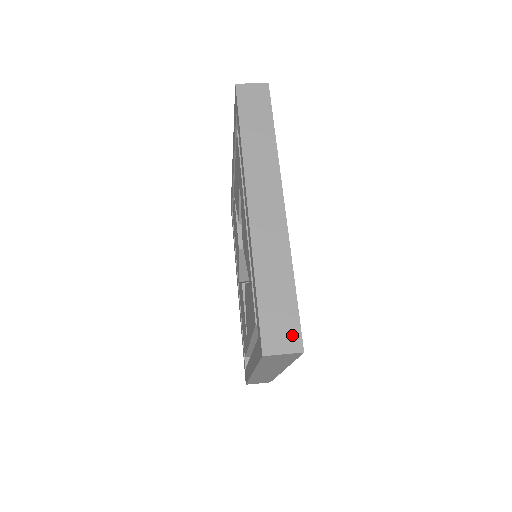
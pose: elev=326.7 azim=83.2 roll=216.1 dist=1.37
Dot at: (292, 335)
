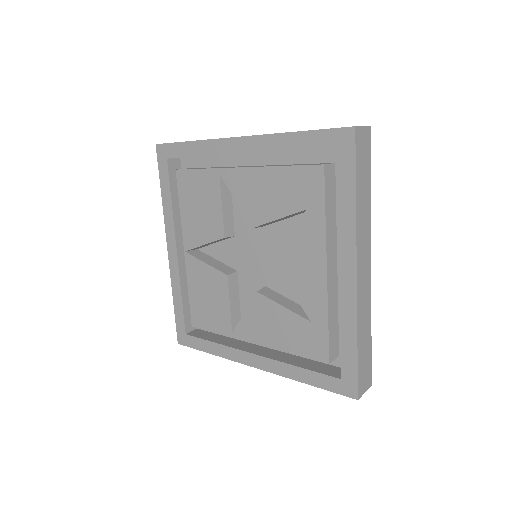
Dot at: (369, 377)
